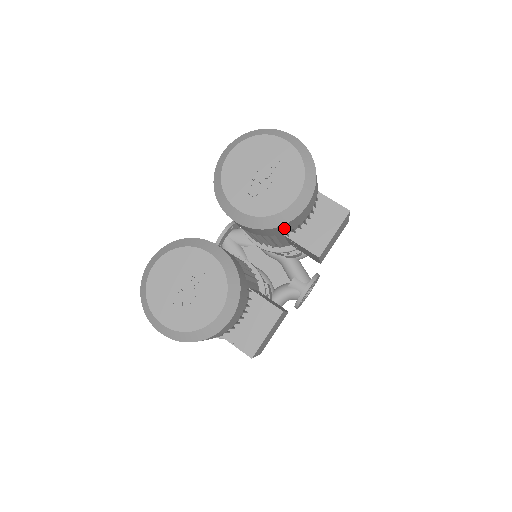
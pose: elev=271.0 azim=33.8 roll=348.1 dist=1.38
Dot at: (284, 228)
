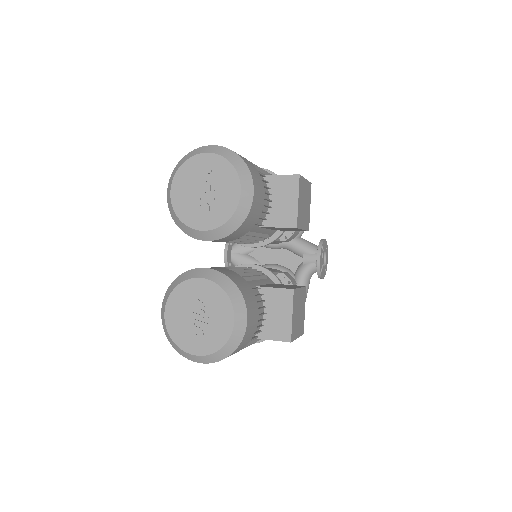
Dot at: (249, 222)
